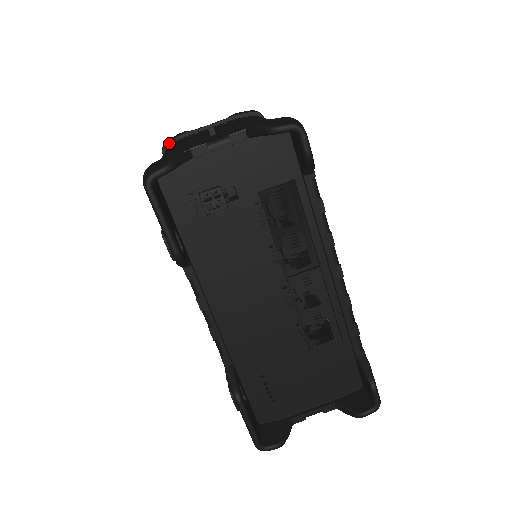
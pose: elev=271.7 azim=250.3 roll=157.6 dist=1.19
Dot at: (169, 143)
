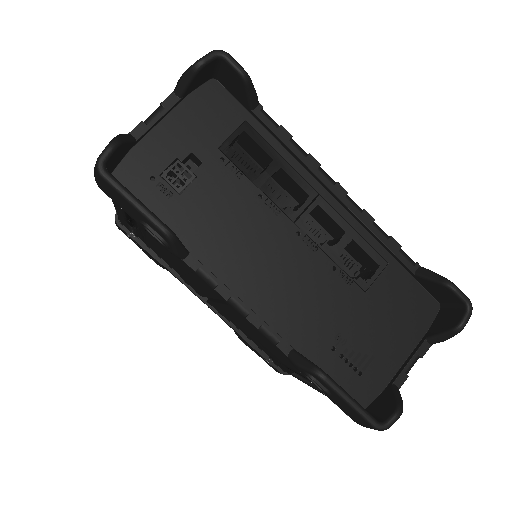
Dot at: occluded
